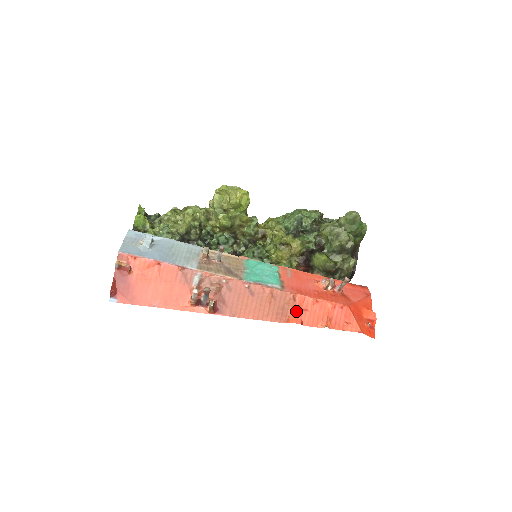
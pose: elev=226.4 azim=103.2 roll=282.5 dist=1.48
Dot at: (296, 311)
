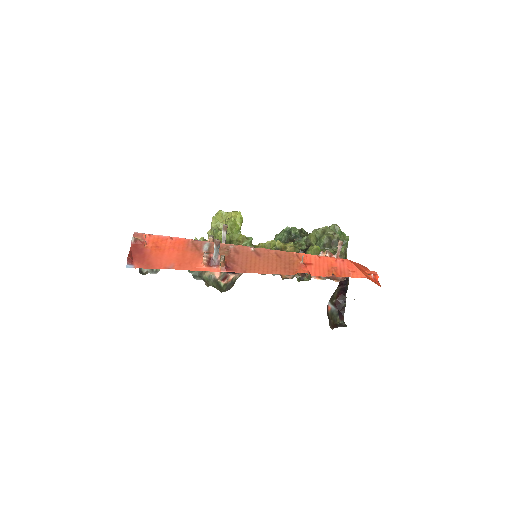
Dot at: (302, 265)
